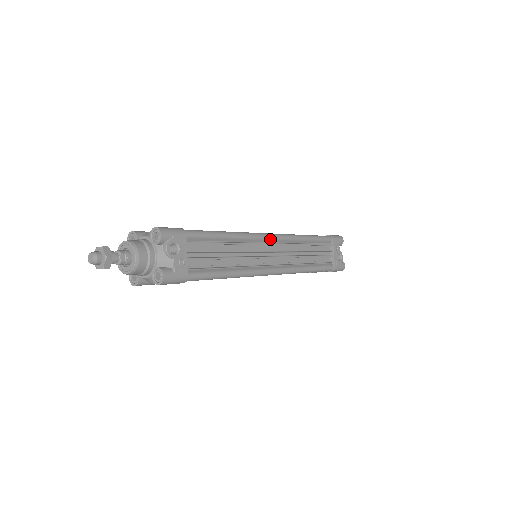
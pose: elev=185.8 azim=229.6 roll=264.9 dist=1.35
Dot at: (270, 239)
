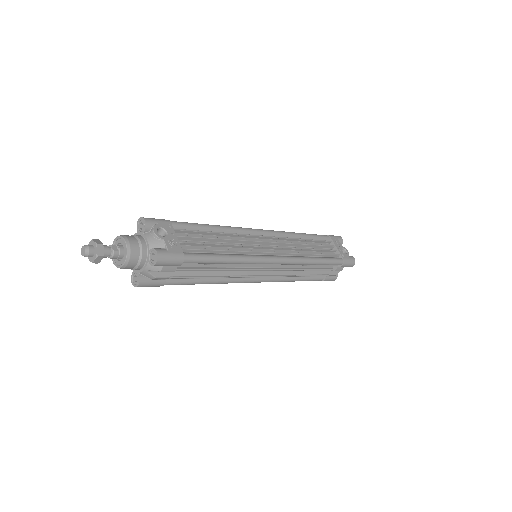
Dot at: (261, 233)
